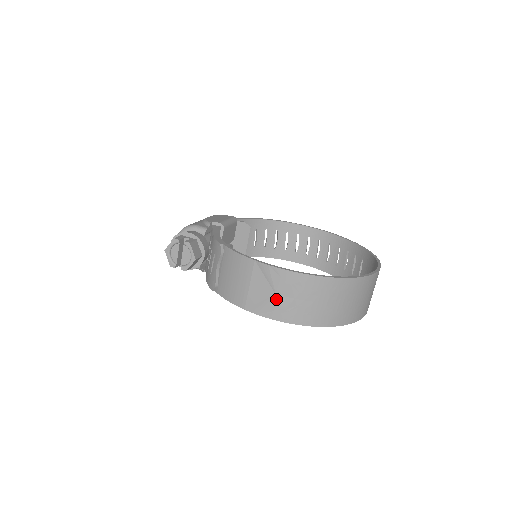
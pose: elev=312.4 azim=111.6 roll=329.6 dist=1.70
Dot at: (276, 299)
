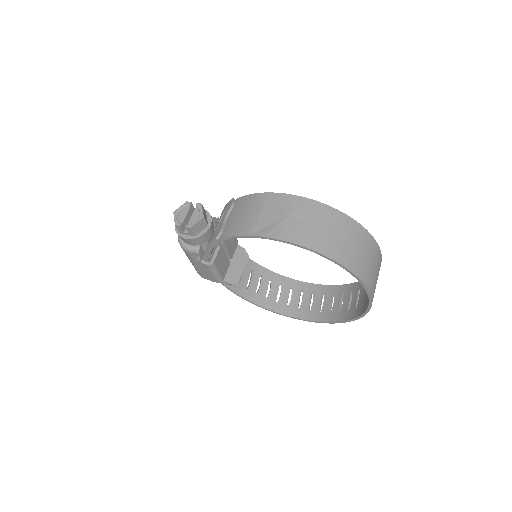
Dot at: (286, 221)
